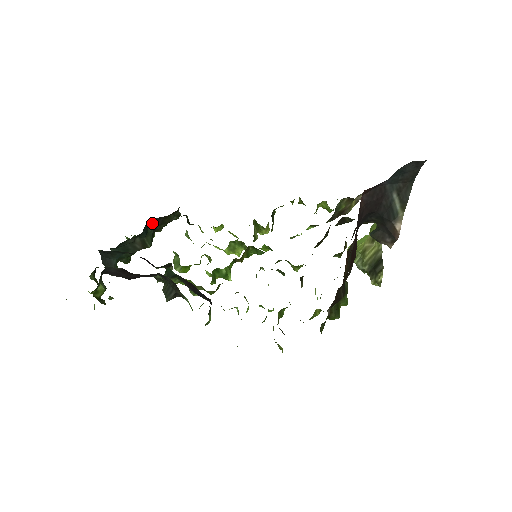
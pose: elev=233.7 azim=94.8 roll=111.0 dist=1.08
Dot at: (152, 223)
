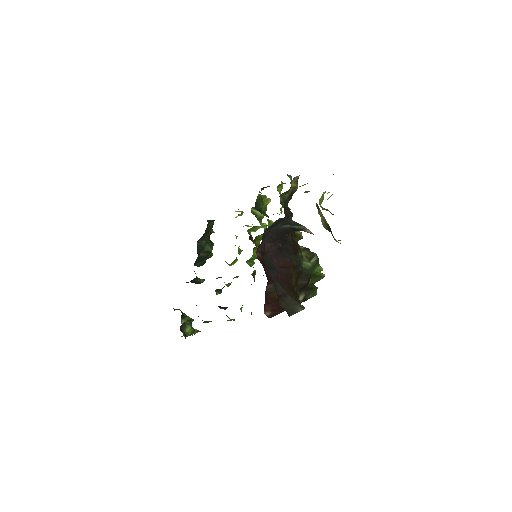
Dot at: (201, 241)
